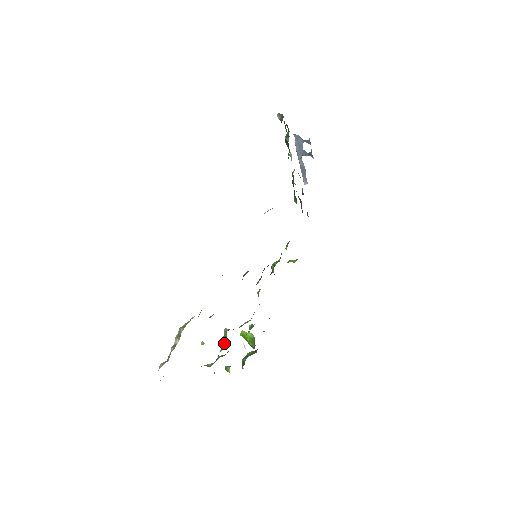
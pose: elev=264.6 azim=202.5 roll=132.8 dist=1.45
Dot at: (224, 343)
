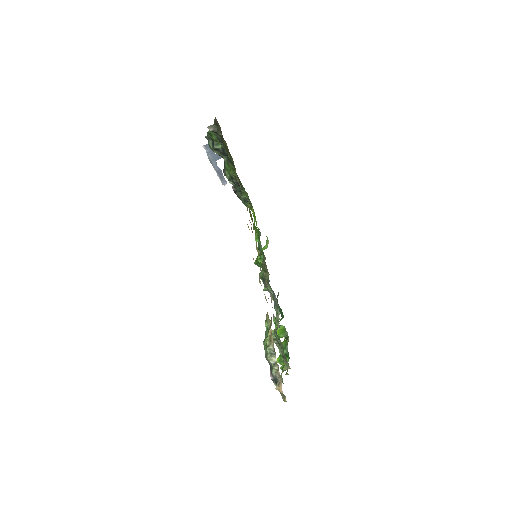
Dot at: (278, 344)
